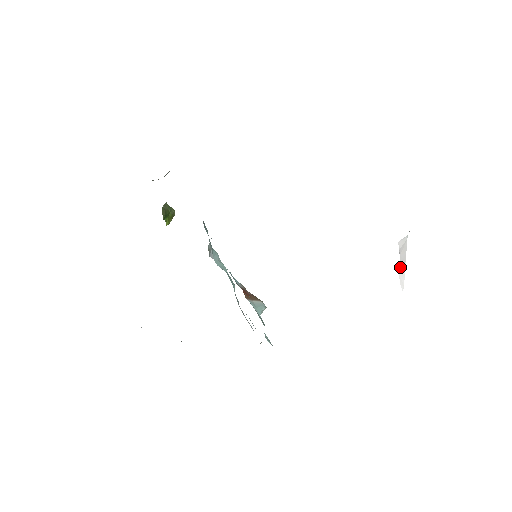
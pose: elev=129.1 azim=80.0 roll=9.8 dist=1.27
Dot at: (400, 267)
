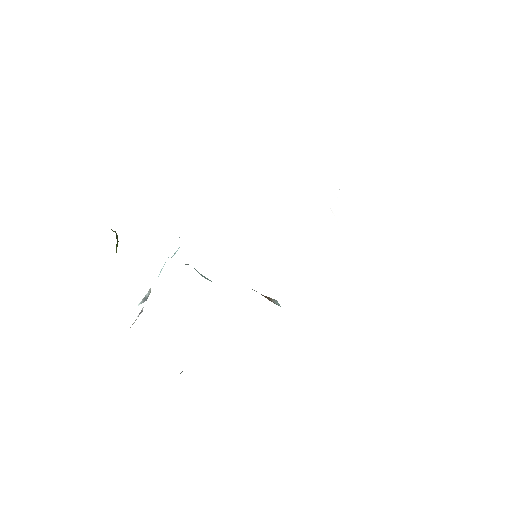
Dot at: (339, 223)
